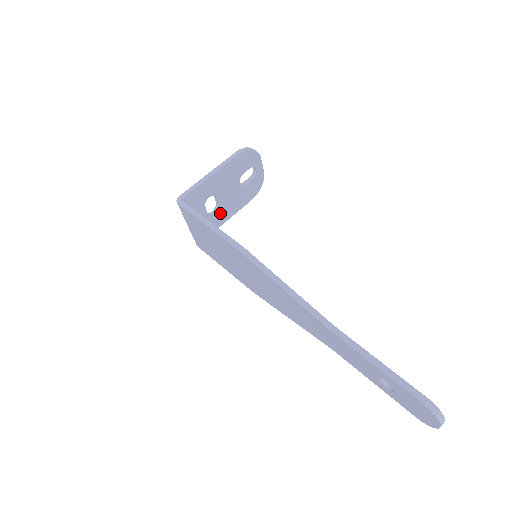
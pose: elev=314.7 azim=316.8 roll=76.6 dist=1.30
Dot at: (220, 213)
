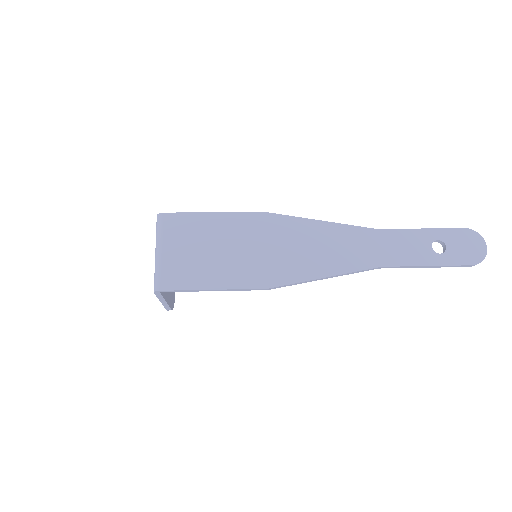
Dot at: occluded
